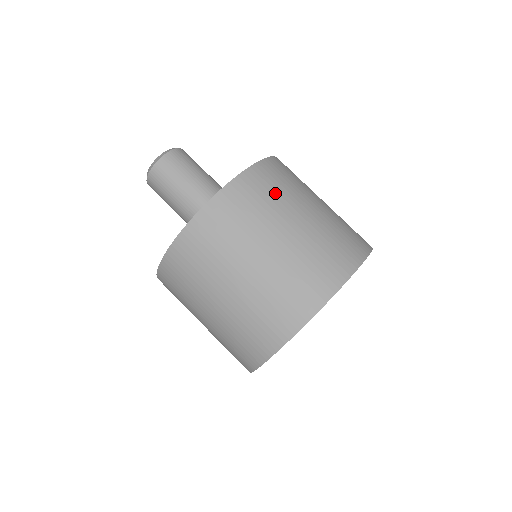
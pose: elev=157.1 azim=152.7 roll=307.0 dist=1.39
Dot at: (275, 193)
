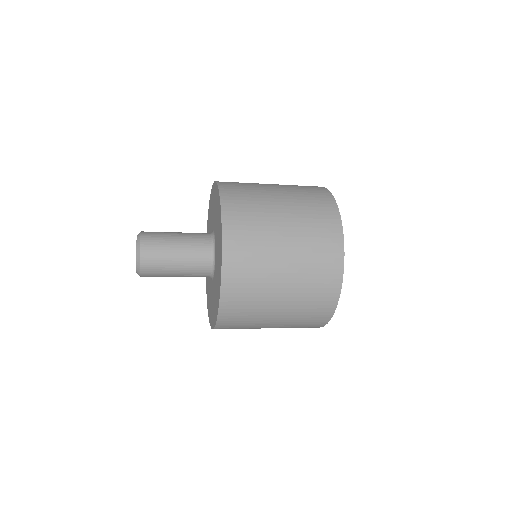
Dot at: (253, 214)
